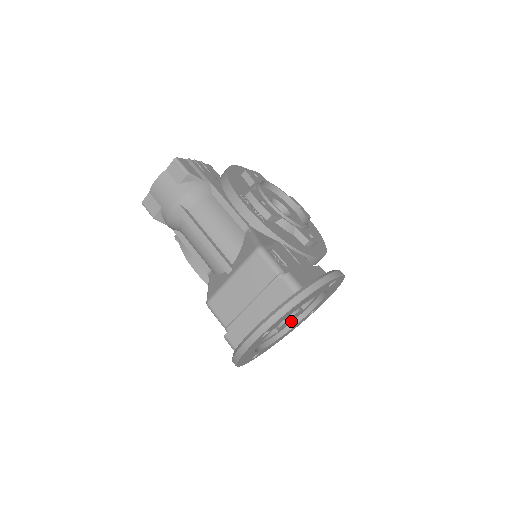
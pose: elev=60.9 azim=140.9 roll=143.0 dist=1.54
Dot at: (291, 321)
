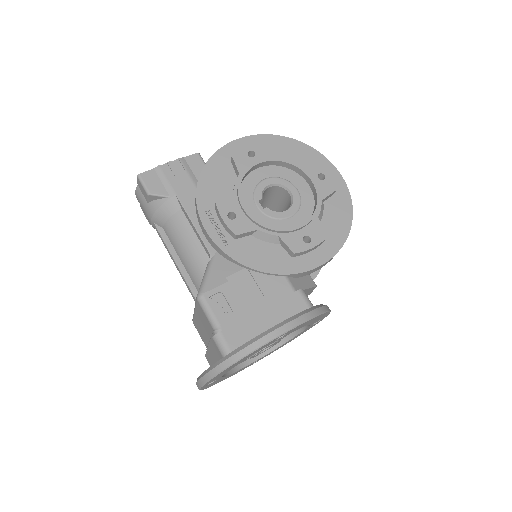
Dot at: (273, 345)
